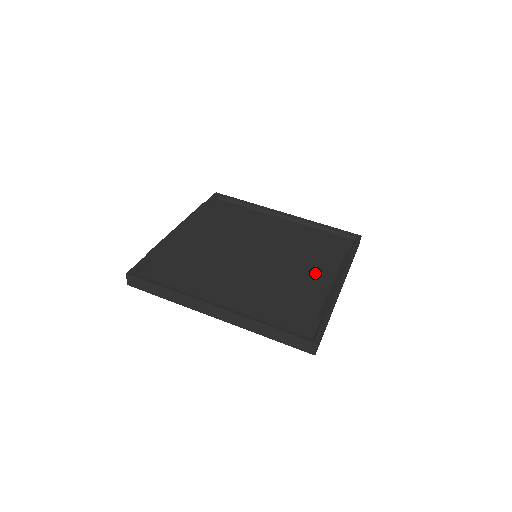
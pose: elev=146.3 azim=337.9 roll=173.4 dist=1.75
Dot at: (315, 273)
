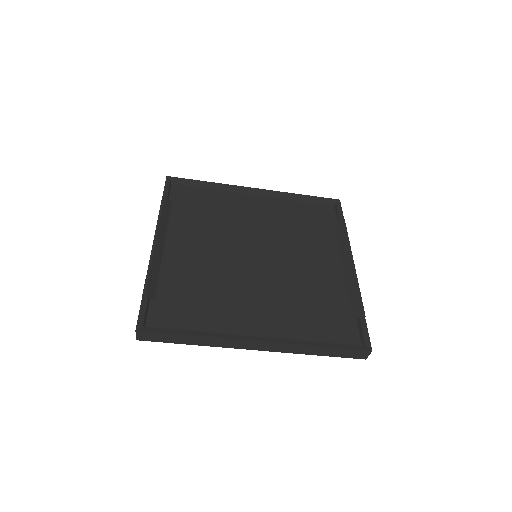
Dot at: (322, 261)
